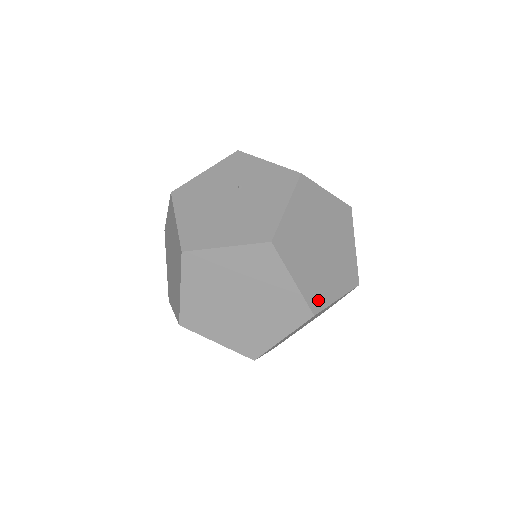
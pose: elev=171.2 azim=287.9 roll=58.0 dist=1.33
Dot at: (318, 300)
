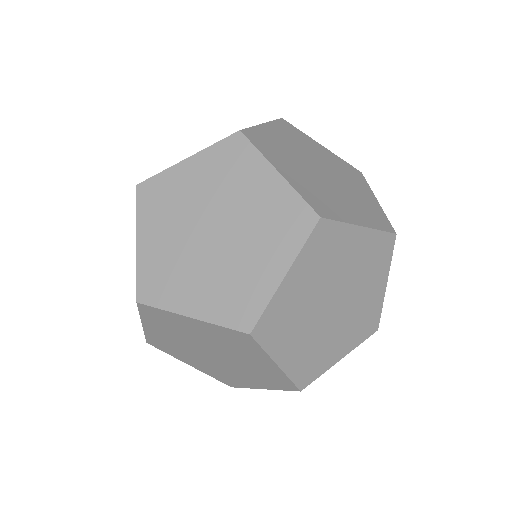
Dot at: (325, 208)
